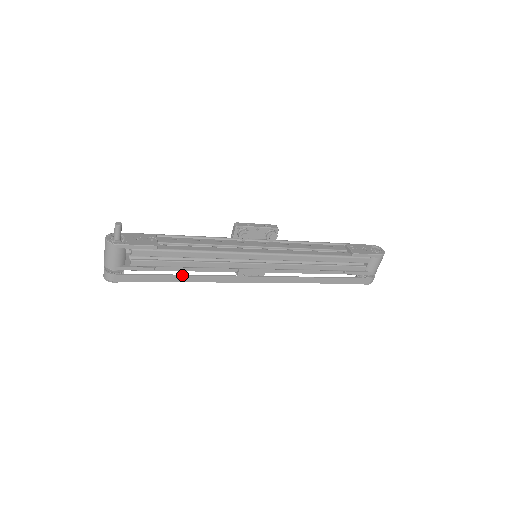
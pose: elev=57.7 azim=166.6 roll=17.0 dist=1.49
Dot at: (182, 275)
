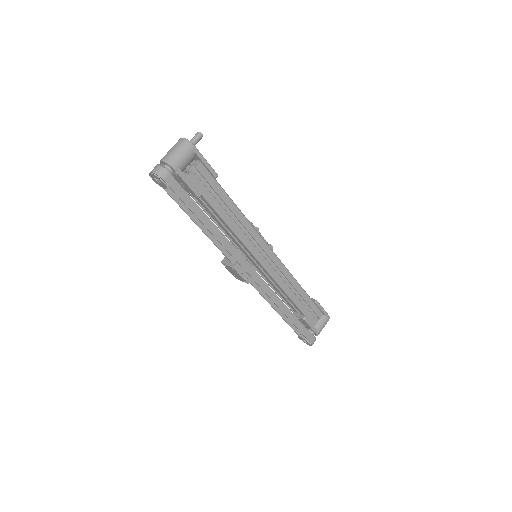
Dot at: occluded
